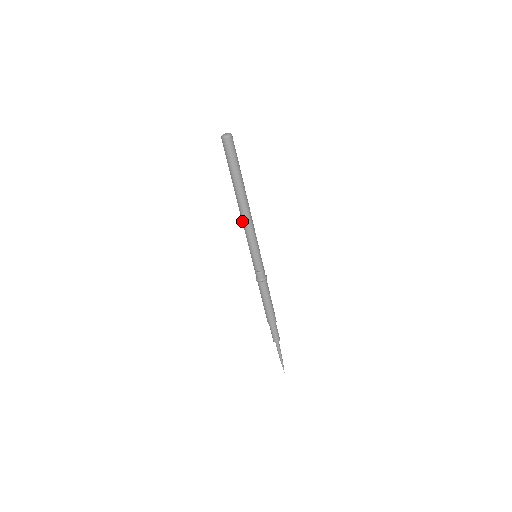
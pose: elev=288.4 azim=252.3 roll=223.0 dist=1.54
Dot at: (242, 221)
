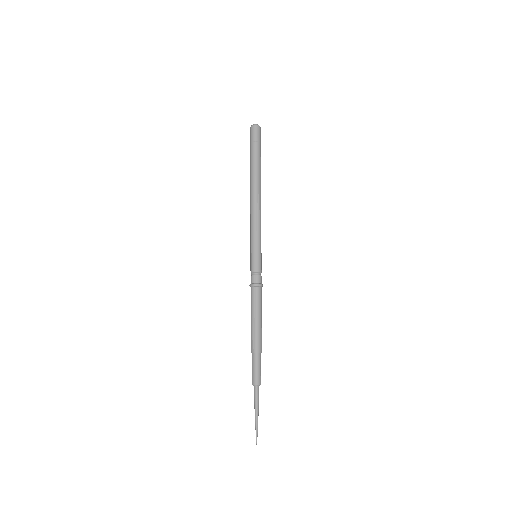
Dot at: (250, 211)
